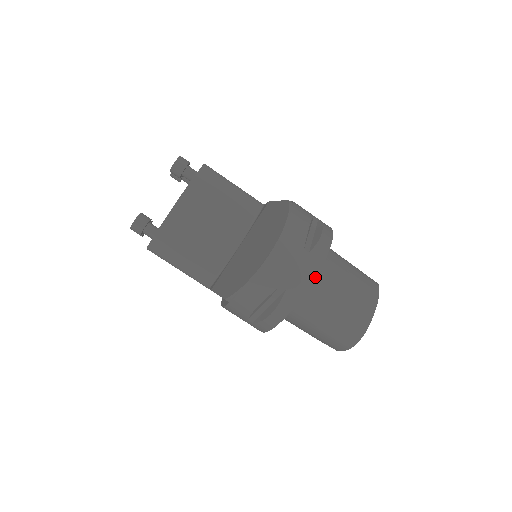
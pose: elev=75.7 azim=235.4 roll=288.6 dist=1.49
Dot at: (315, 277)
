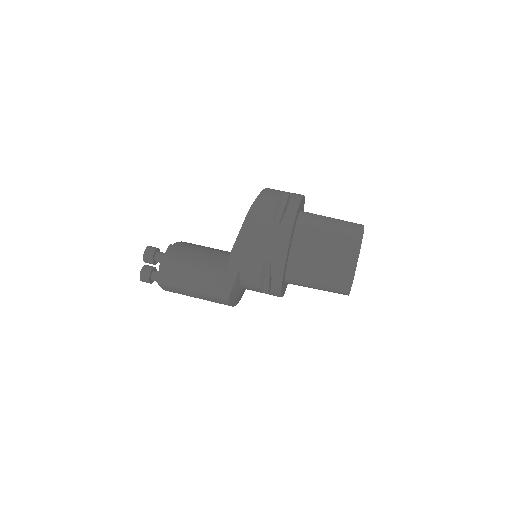
Dot at: (304, 196)
